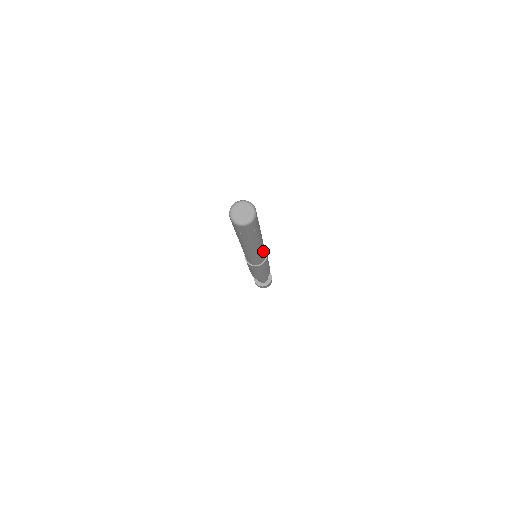
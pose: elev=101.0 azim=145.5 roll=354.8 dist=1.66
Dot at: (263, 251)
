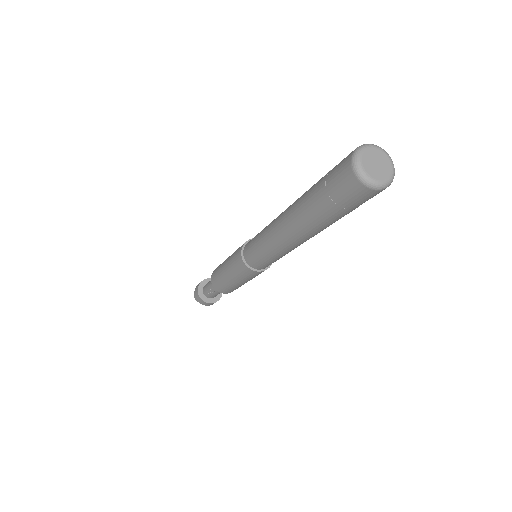
Dot at: occluded
